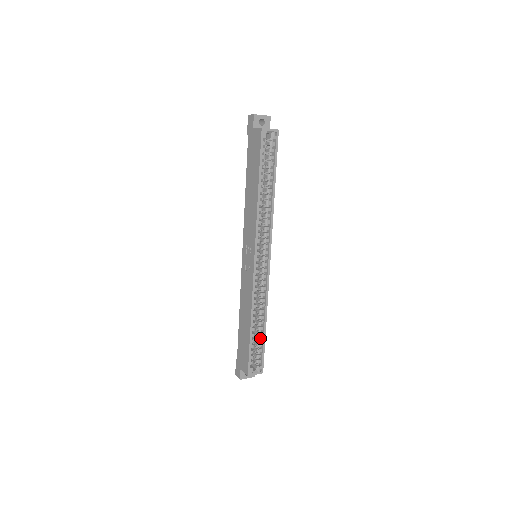
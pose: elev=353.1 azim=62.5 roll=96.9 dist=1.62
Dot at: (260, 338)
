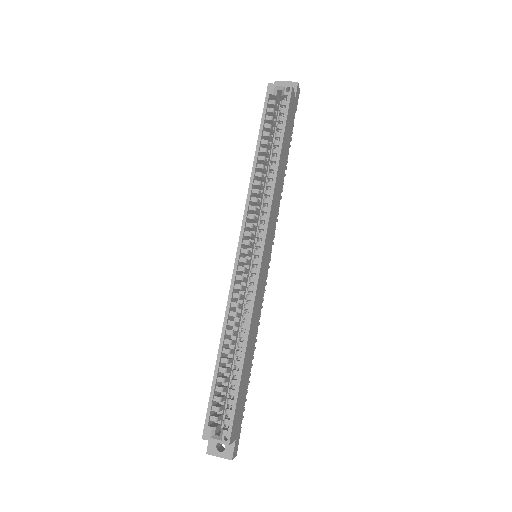
Dot at: (234, 379)
